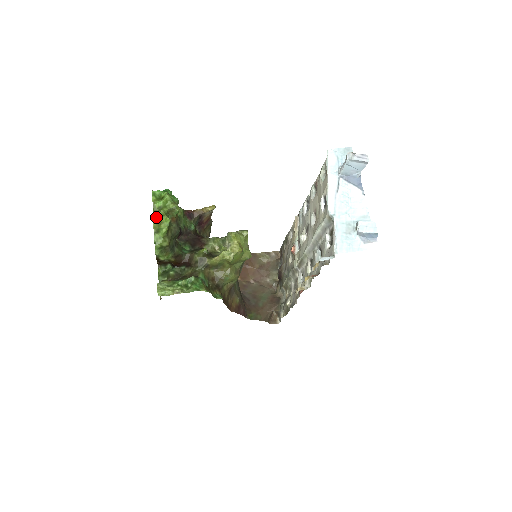
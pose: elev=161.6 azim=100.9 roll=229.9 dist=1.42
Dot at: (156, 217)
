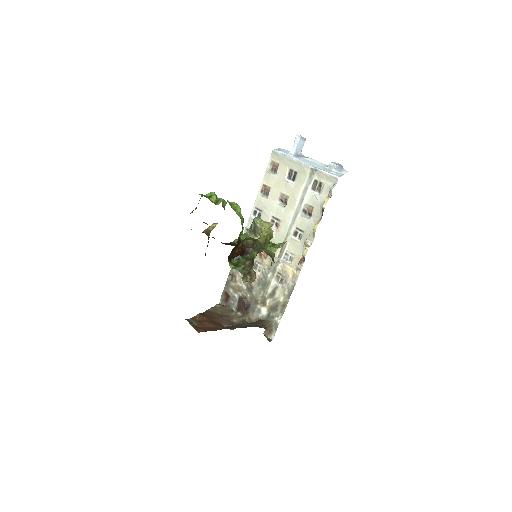
Dot at: occluded
